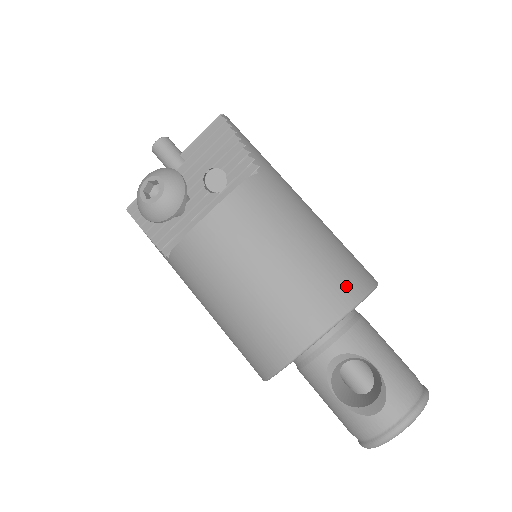
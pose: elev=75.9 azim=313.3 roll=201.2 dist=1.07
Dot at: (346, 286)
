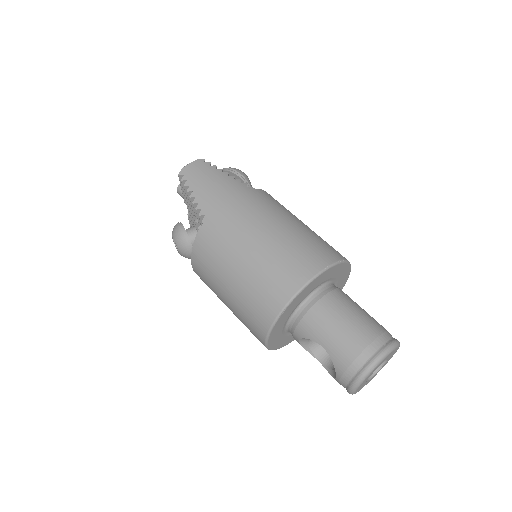
Dot at: (269, 303)
